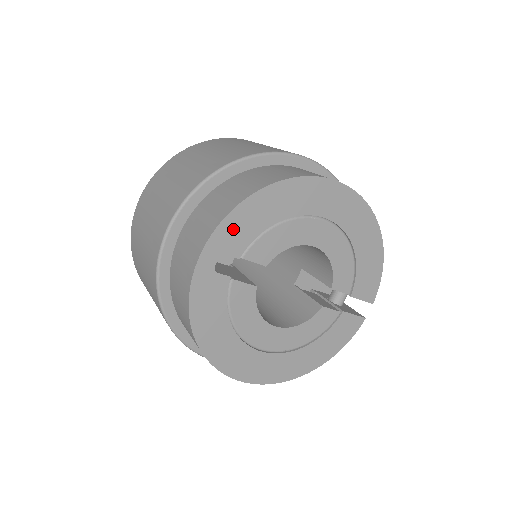
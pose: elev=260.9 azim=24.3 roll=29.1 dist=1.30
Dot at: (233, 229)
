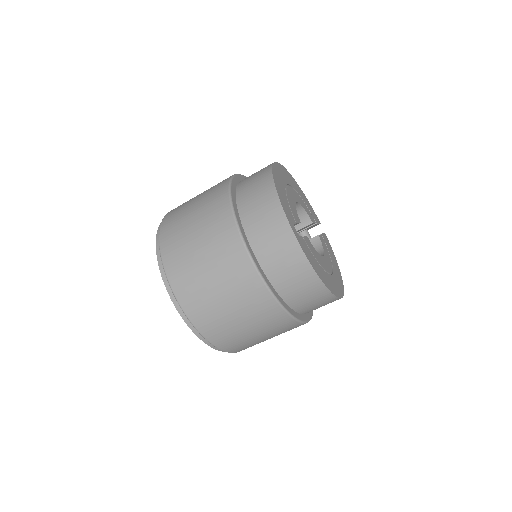
Dot at: (285, 207)
